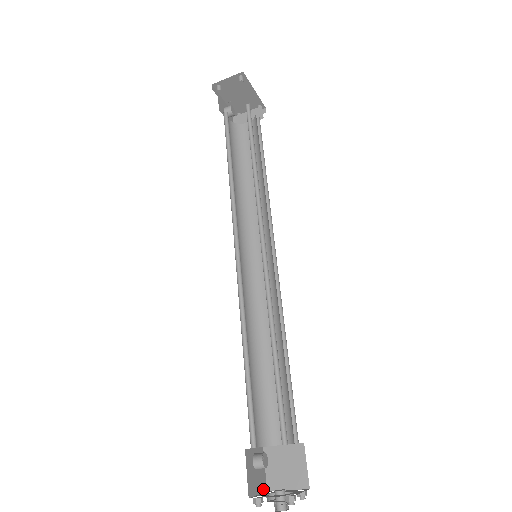
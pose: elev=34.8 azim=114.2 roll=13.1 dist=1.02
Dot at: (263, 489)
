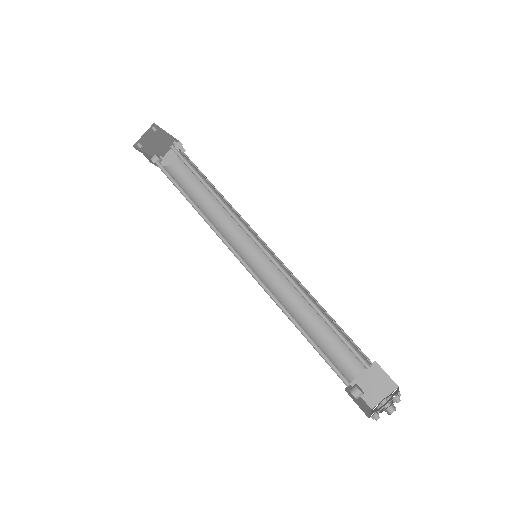
Dot at: (369, 409)
